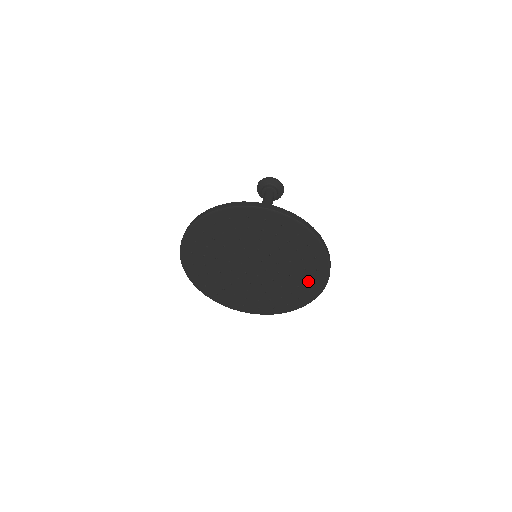
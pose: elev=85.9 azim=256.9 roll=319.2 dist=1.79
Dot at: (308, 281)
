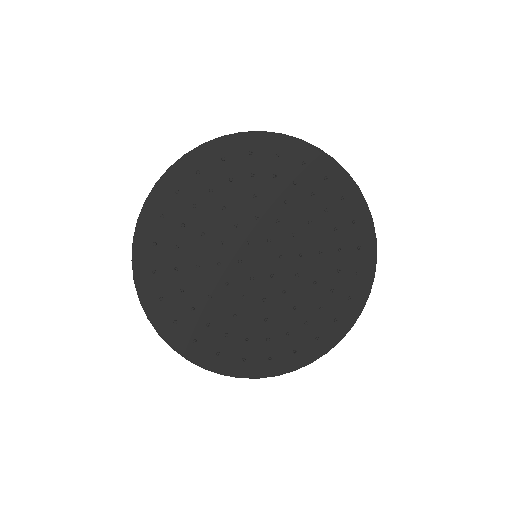
Dot at: (308, 332)
